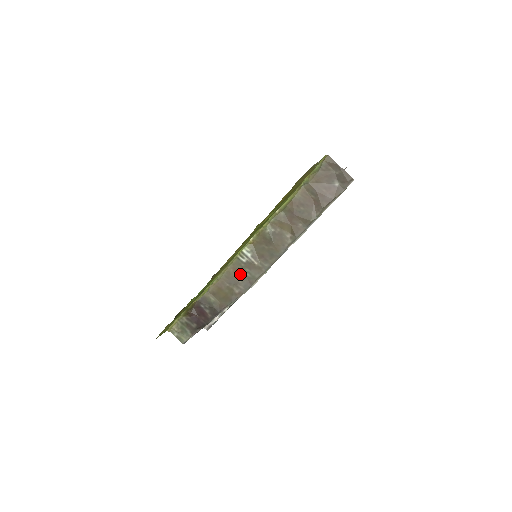
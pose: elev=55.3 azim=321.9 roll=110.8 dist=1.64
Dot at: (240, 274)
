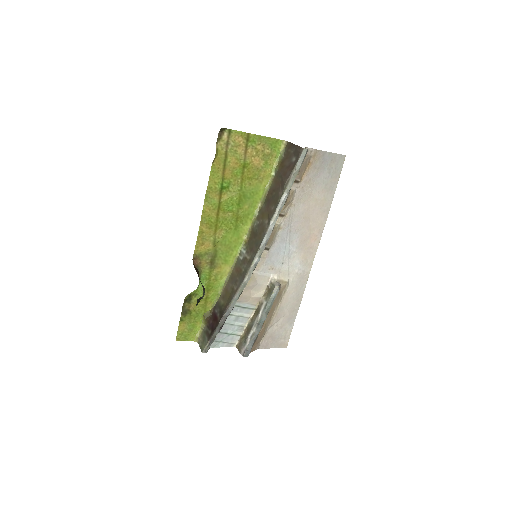
Dot at: (239, 272)
